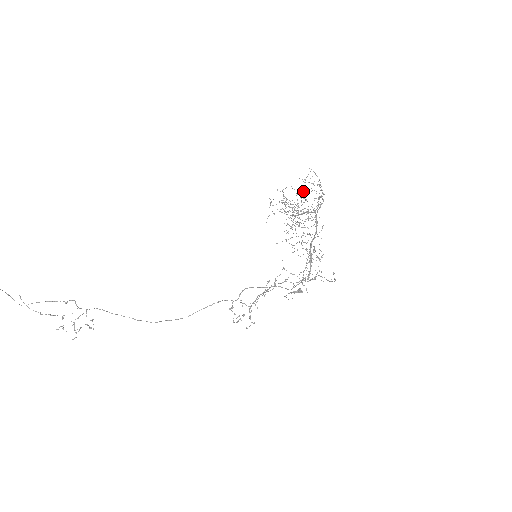
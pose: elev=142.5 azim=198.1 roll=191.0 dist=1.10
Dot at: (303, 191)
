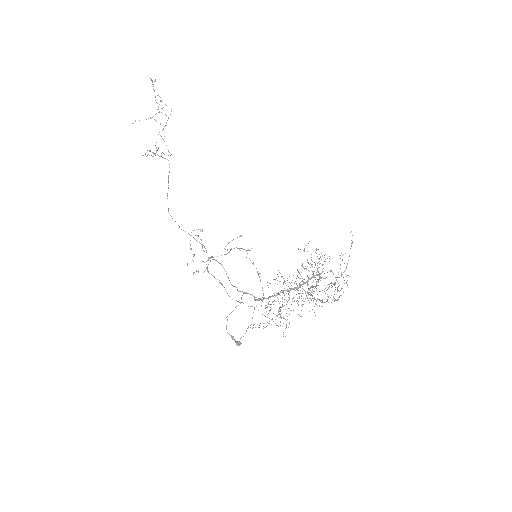
Dot at: (334, 283)
